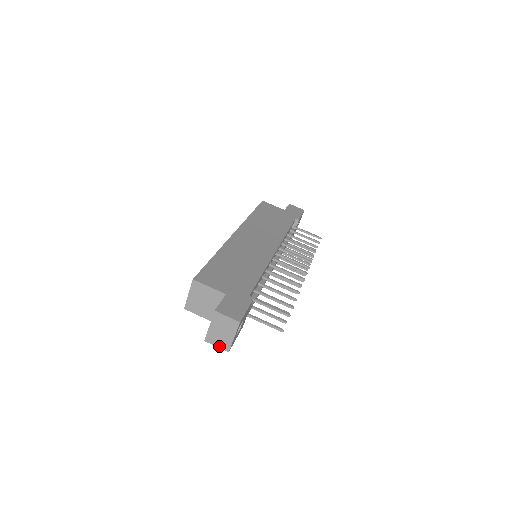
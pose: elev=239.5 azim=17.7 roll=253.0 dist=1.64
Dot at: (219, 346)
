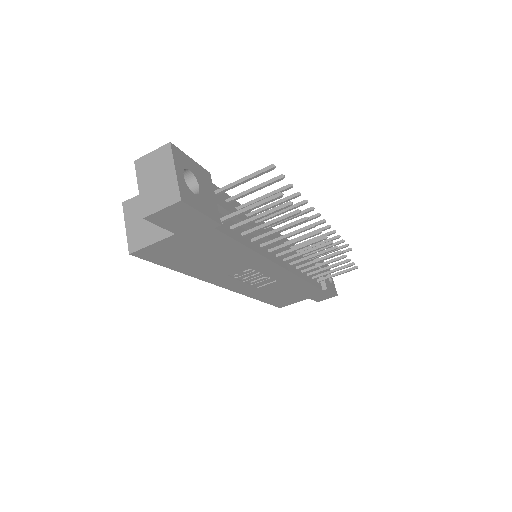
Dot at: (164, 205)
